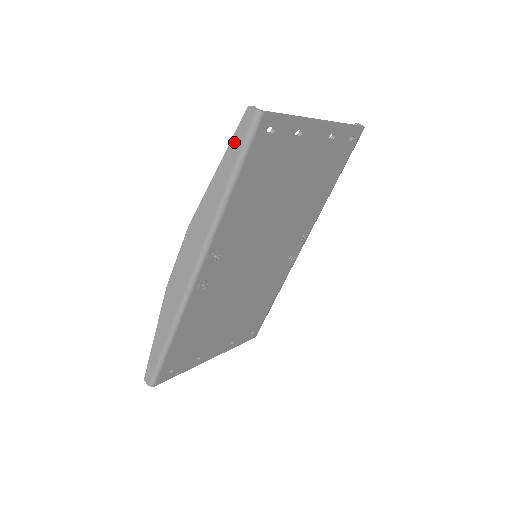
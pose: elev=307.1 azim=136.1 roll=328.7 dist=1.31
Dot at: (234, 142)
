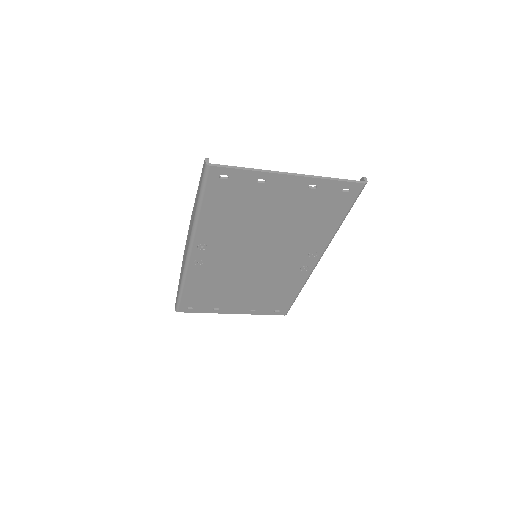
Dot at: (201, 178)
